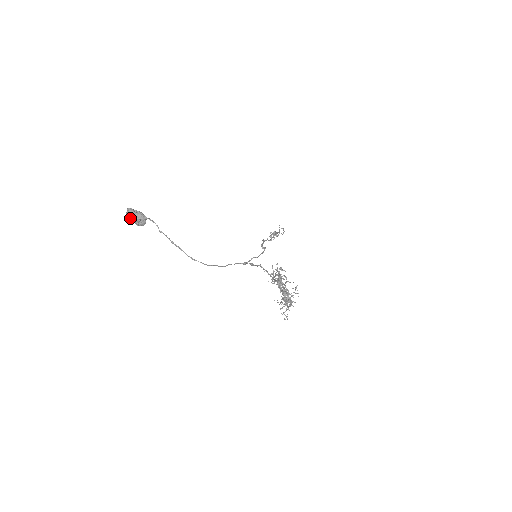
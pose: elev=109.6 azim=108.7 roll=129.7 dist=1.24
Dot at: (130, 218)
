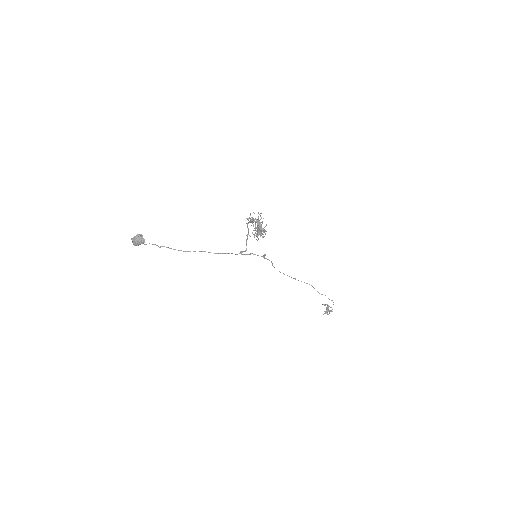
Dot at: (133, 240)
